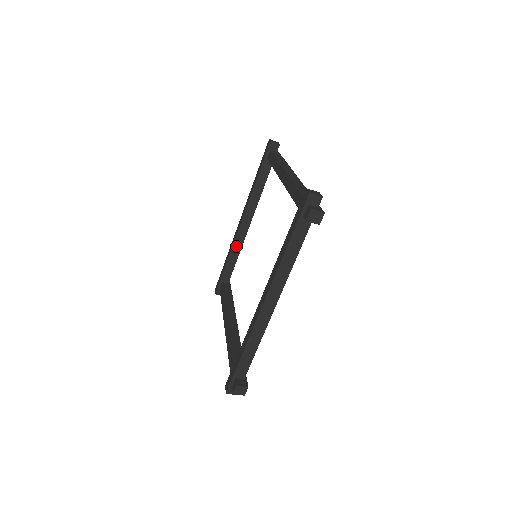
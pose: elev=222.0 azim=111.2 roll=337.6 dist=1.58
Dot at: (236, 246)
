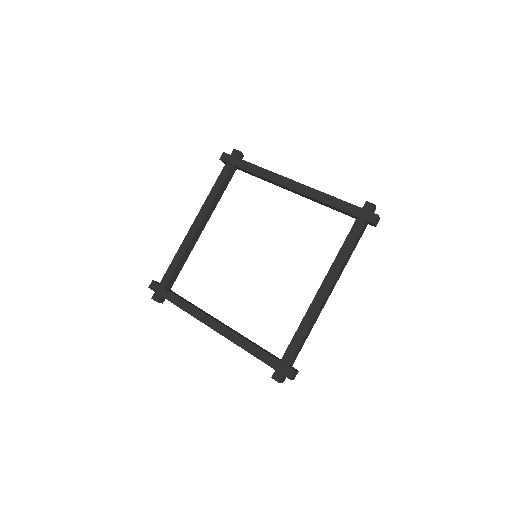
Dot at: (269, 180)
